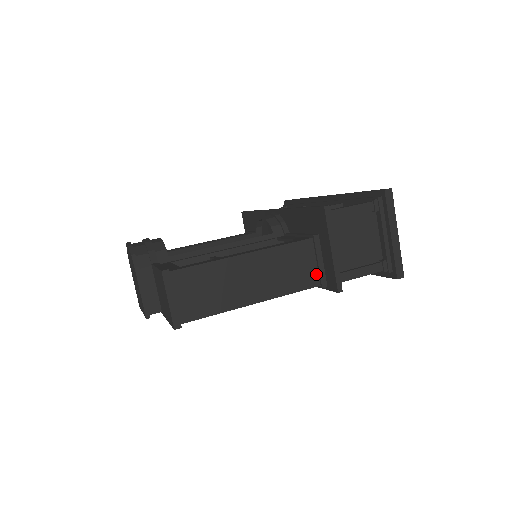
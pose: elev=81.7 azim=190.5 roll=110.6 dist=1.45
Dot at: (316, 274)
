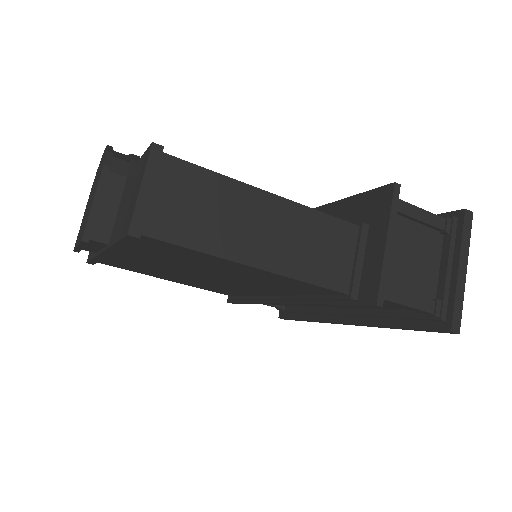
Dot at: (348, 276)
